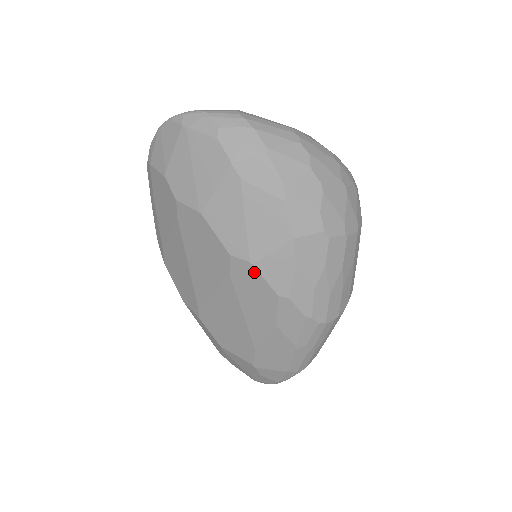
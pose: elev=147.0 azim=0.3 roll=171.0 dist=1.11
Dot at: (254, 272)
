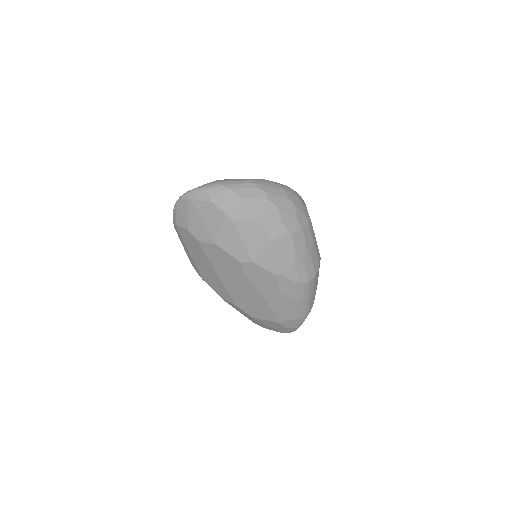
Dot at: (257, 267)
